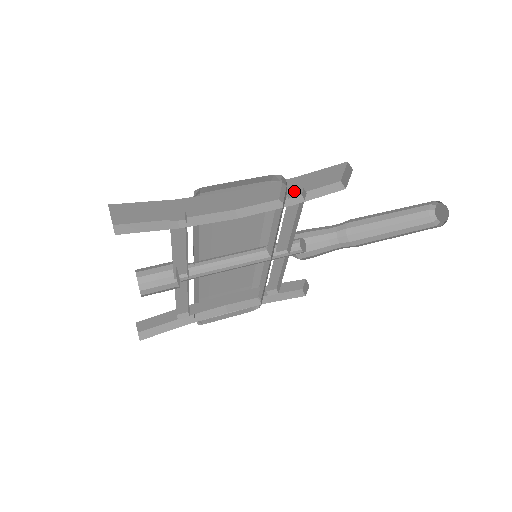
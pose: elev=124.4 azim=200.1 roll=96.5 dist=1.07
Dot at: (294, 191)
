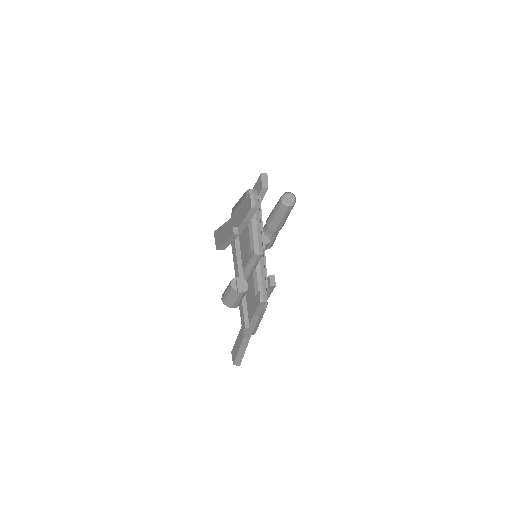
Dot at: occluded
